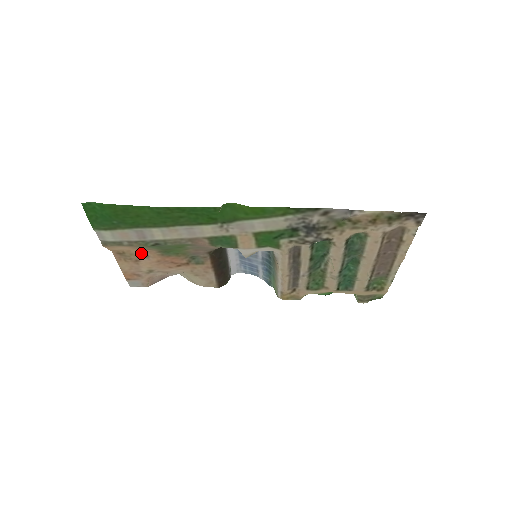
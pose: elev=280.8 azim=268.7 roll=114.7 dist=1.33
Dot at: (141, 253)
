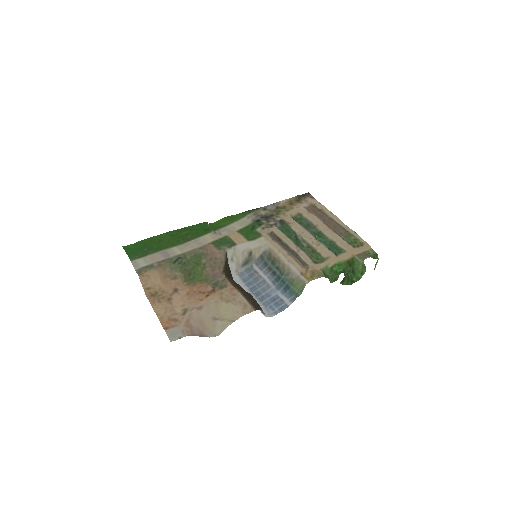
Dot at: (171, 288)
